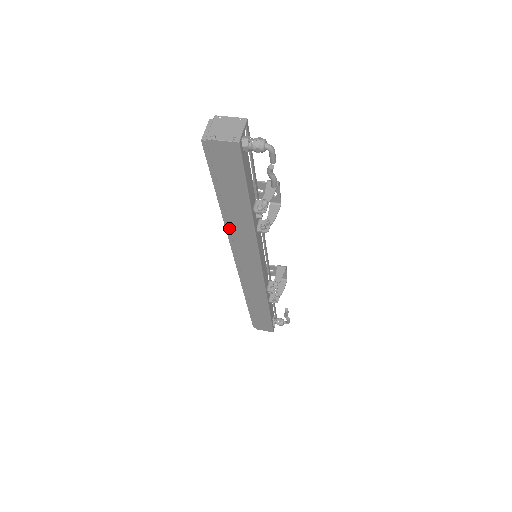
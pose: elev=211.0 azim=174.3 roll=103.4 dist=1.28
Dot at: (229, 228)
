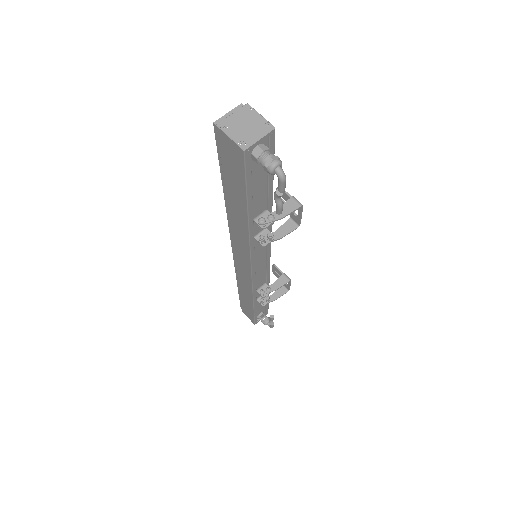
Dot at: (229, 219)
